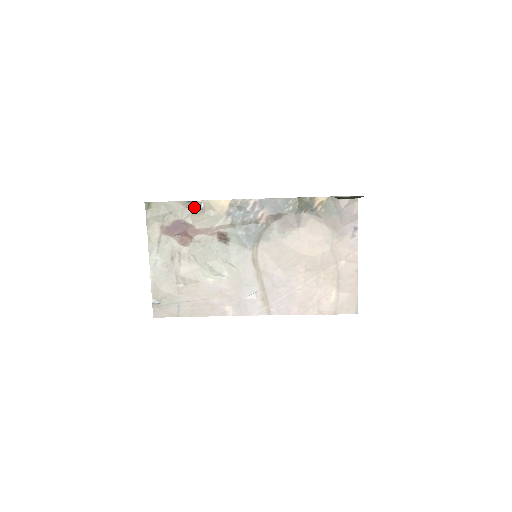
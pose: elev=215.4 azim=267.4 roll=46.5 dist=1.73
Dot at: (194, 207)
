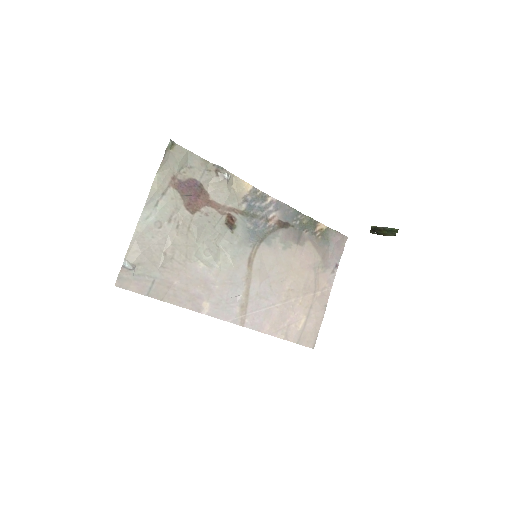
Dot at: (218, 174)
